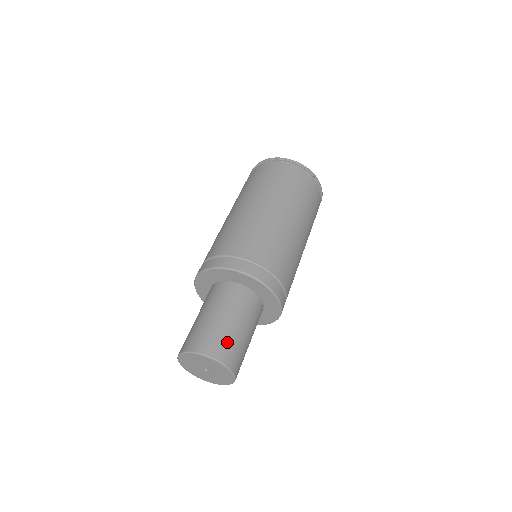
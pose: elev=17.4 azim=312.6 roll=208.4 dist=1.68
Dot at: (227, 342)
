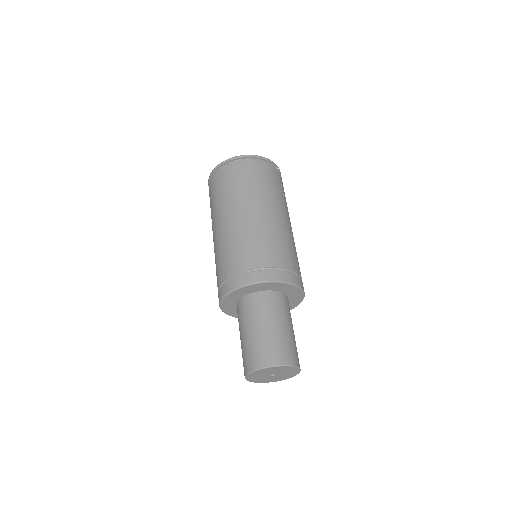
Dot at: (289, 346)
